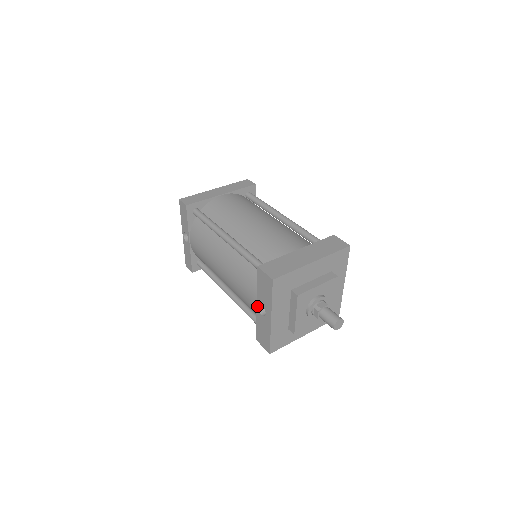
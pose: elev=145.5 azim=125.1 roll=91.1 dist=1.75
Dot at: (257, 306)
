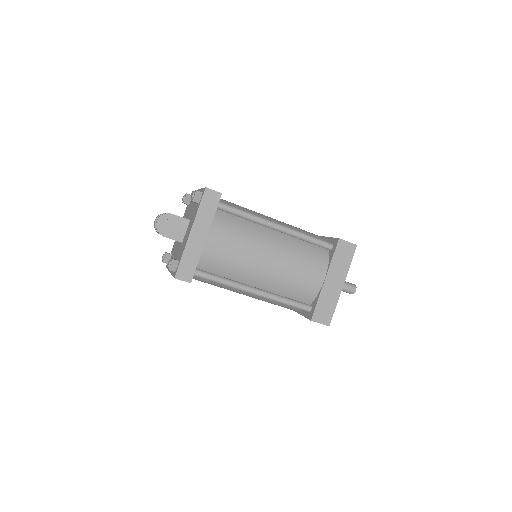
Dot at: occluded
